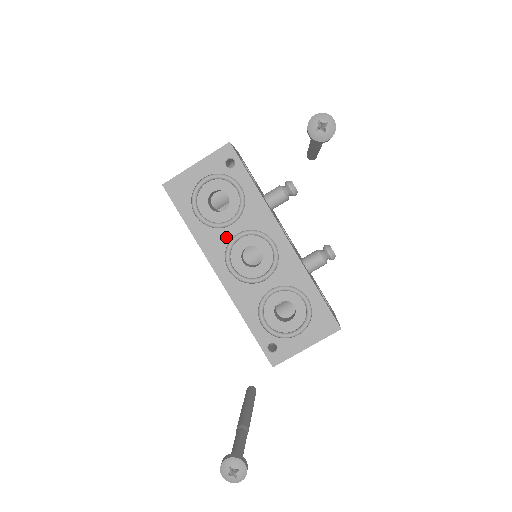
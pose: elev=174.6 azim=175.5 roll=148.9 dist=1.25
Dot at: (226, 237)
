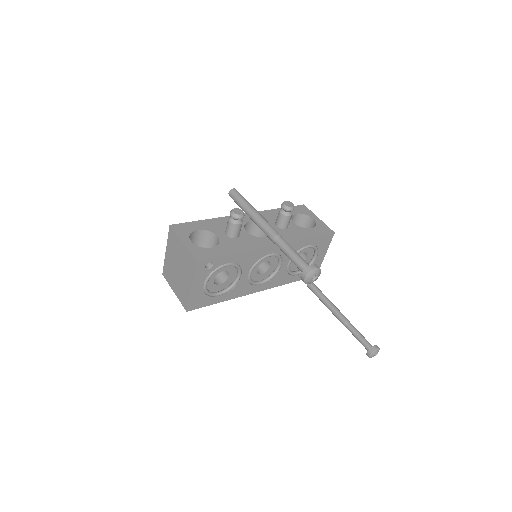
Dot at: (244, 281)
